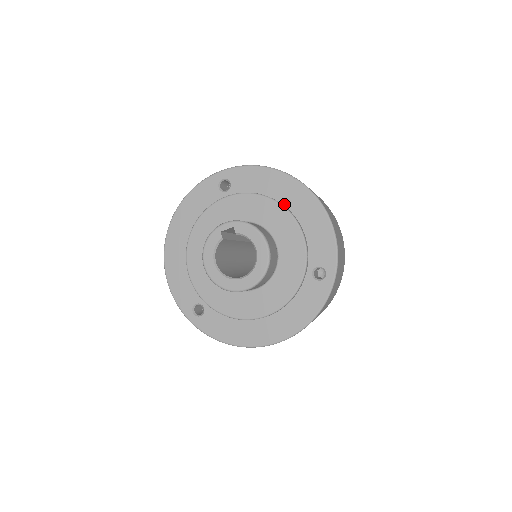
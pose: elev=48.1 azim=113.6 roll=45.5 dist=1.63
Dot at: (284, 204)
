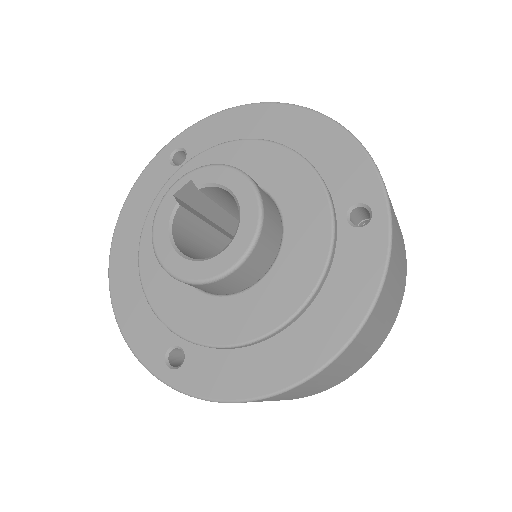
Dot at: occluded
